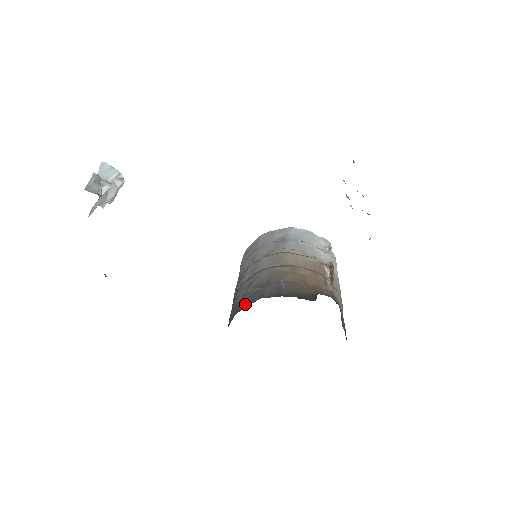
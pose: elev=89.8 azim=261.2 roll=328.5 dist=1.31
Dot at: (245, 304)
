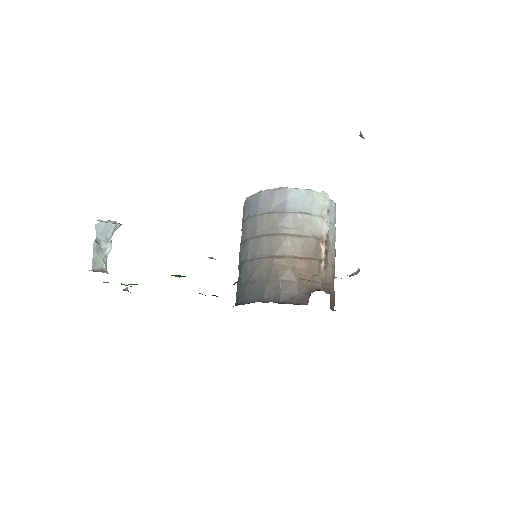
Dot at: (249, 299)
